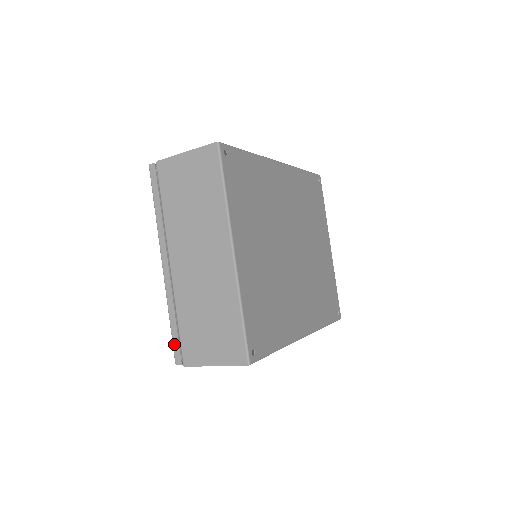
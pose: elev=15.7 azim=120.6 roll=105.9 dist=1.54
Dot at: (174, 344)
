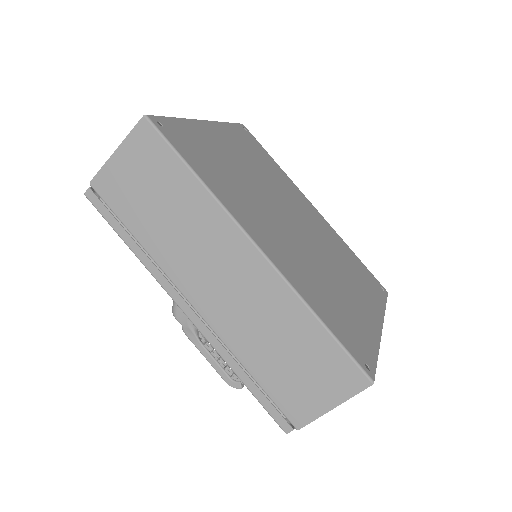
Dot at: occluded
